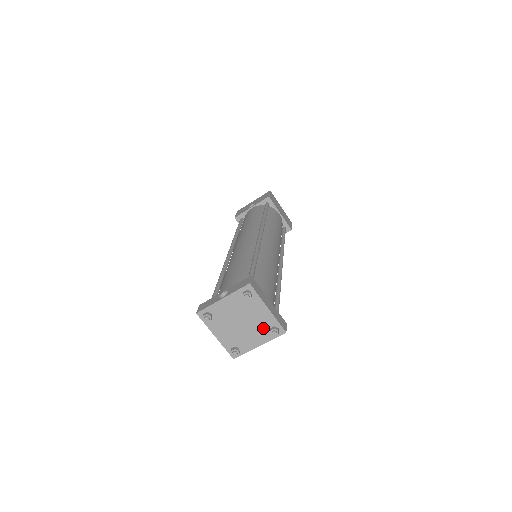
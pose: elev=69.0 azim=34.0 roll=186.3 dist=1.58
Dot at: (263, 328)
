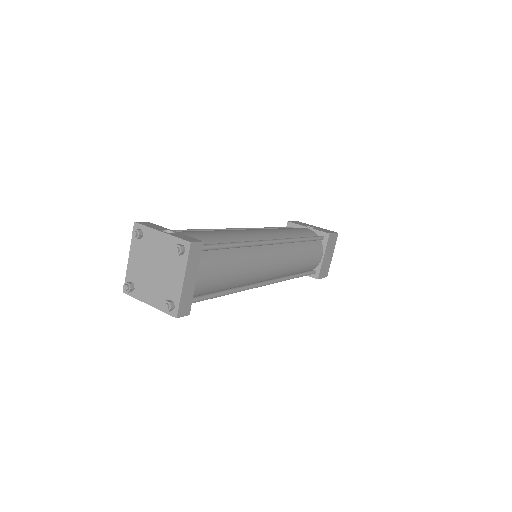
Dot at: (165, 293)
